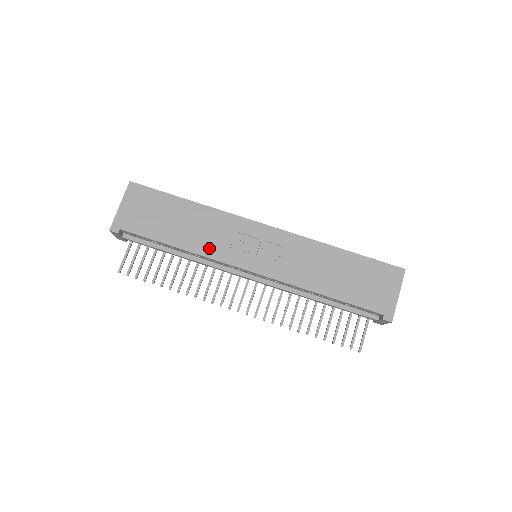
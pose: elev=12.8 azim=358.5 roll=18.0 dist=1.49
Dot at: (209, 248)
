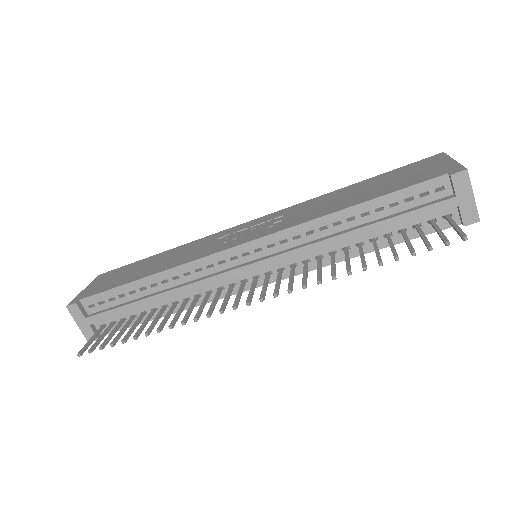
Dot at: (186, 259)
